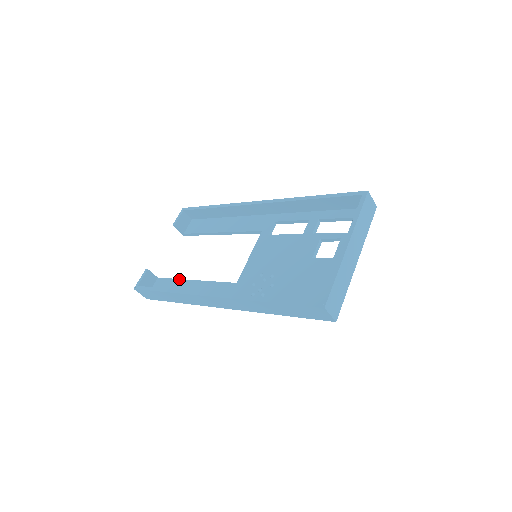
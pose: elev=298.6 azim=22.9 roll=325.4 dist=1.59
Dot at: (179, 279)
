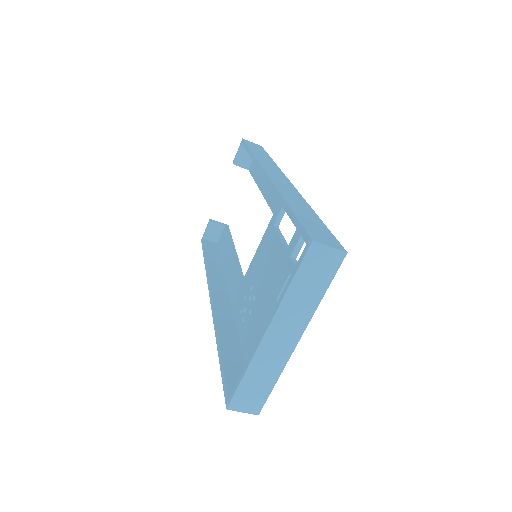
Dot at: (229, 240)
